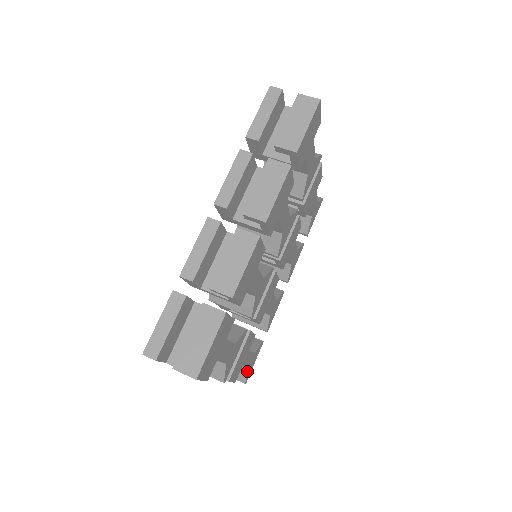
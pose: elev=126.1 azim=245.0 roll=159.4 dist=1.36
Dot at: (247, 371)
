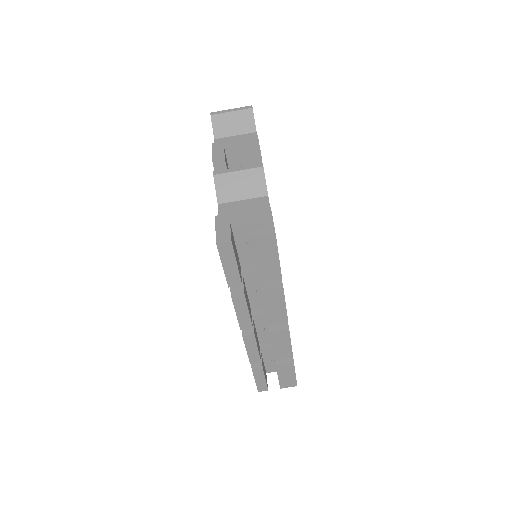
Dot at: occluded
